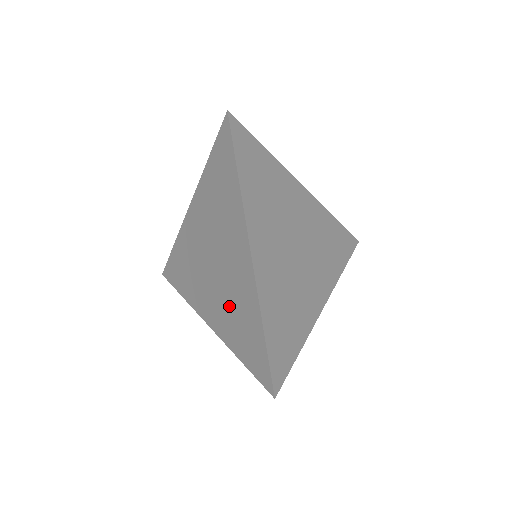
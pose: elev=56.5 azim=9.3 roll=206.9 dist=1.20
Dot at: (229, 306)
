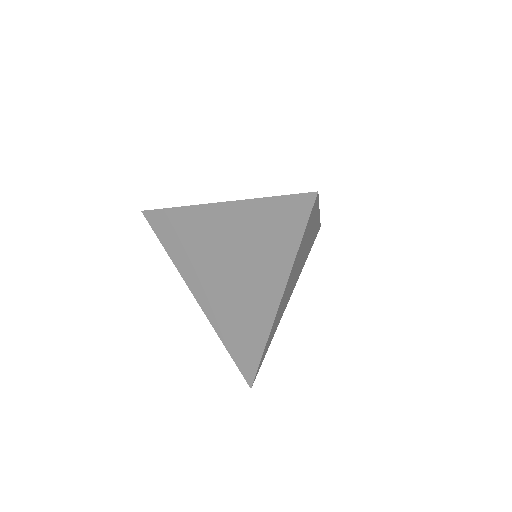
Dot at: (256, 252)
